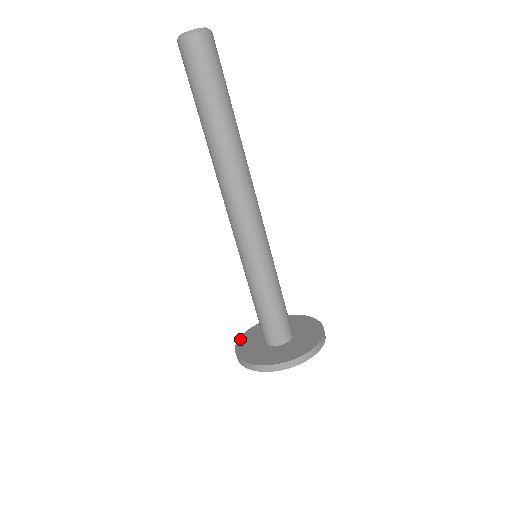
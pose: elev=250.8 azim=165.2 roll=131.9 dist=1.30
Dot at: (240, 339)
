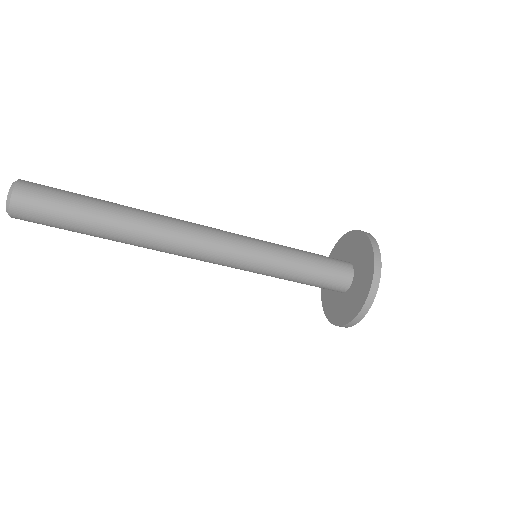
Dot at: occluded
